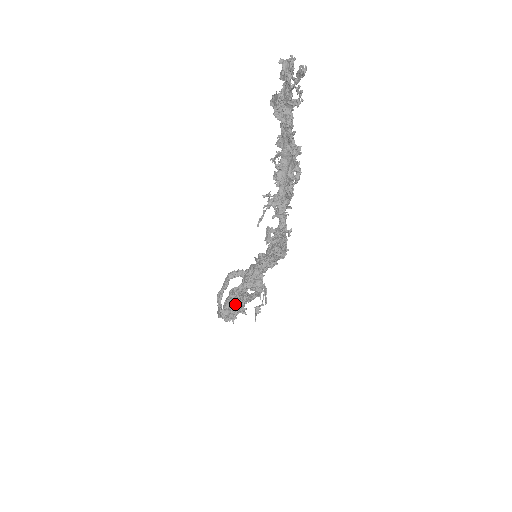
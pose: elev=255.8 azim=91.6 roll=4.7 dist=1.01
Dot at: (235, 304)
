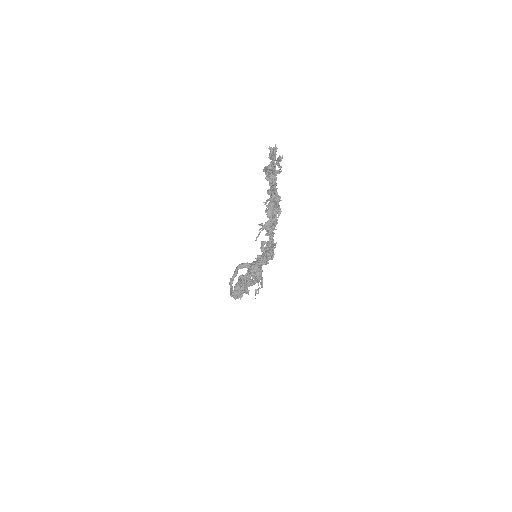
Dot at: (242, 287)
